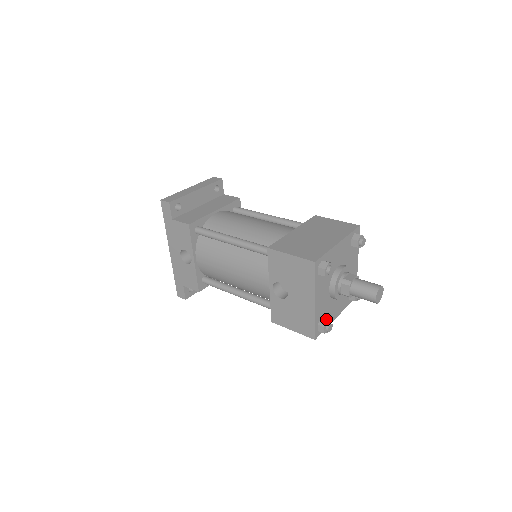
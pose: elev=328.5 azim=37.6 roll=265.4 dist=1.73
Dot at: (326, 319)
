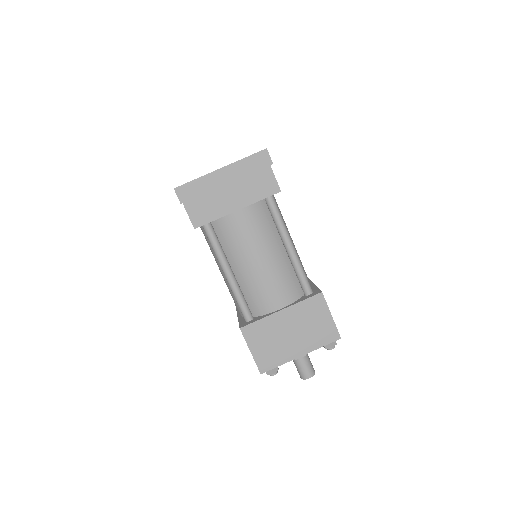
Dot at: occluded
